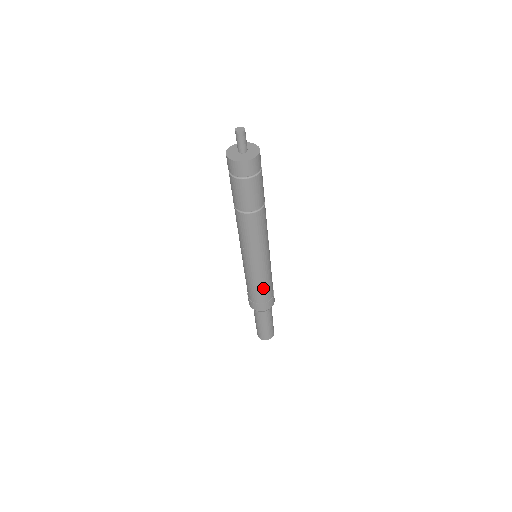
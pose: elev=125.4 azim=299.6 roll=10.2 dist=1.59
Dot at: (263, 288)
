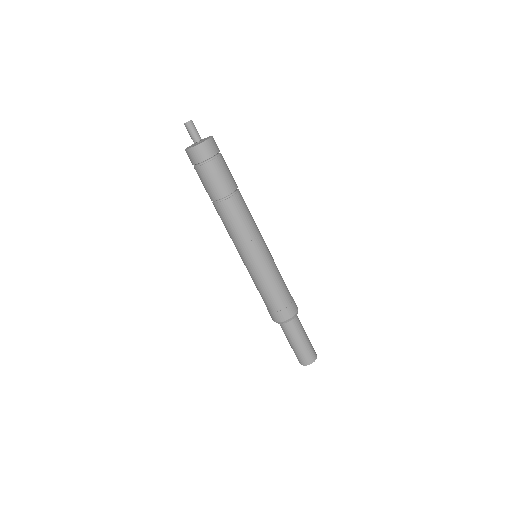
Dot at: (273, 290)
